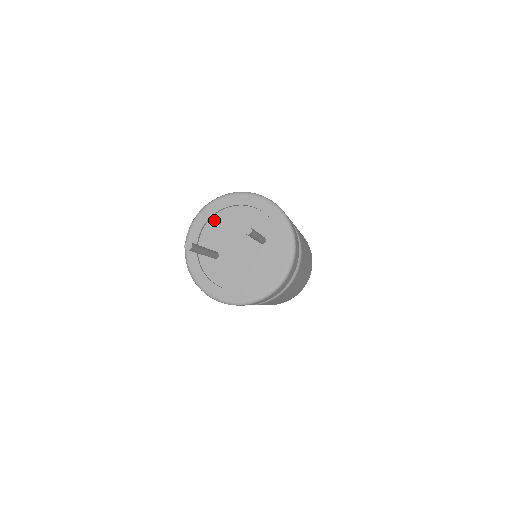
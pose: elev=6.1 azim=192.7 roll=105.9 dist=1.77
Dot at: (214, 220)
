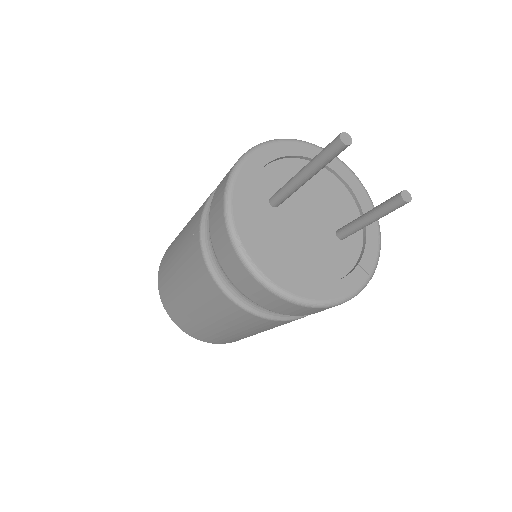
Dot at: (297, 163)
